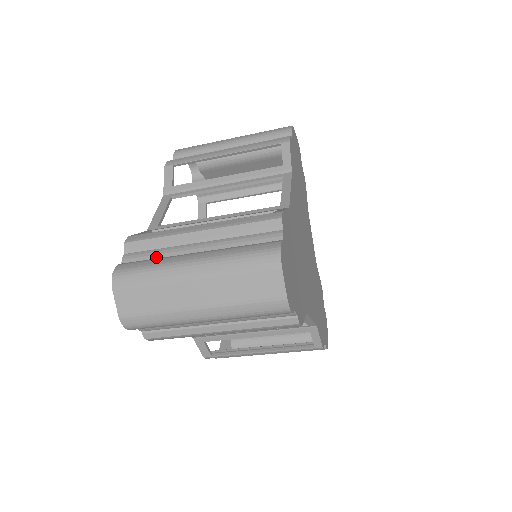
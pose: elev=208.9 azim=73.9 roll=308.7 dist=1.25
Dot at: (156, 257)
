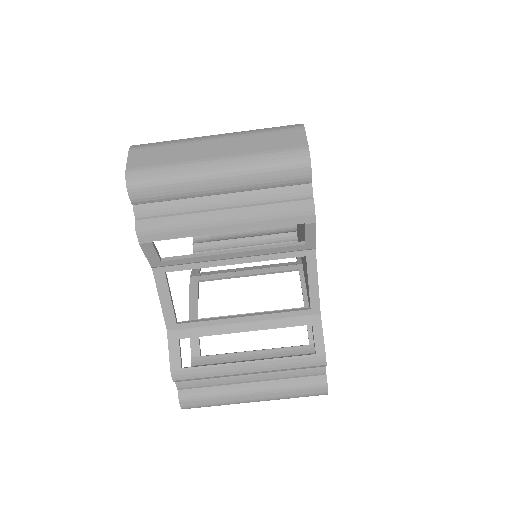
Dot at: occluded
